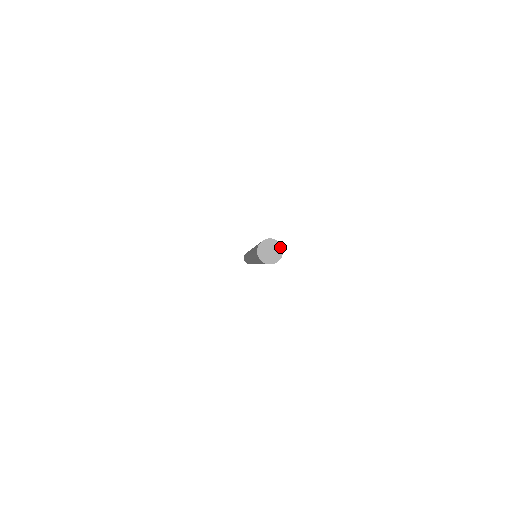
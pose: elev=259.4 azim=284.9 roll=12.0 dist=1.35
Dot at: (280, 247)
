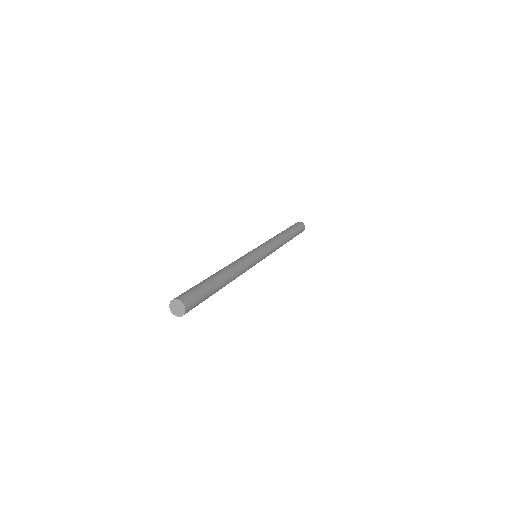
Dot at: (178, 301)
